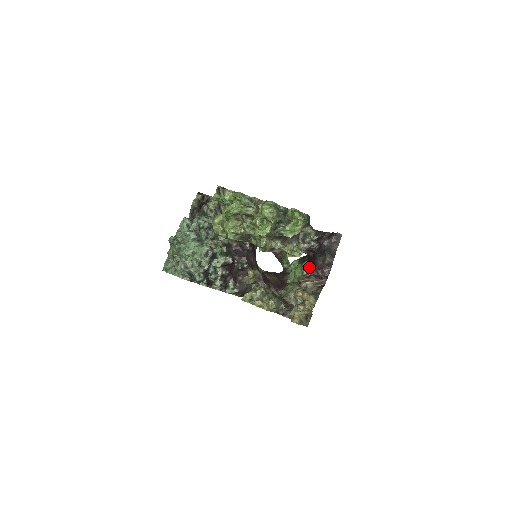
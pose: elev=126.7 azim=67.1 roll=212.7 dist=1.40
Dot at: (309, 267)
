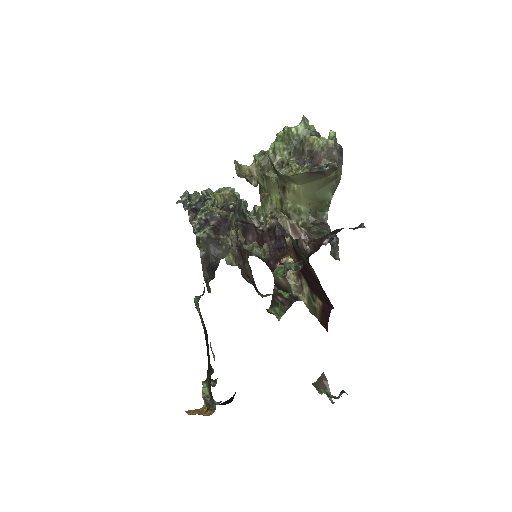
Dot at: (299, 263)
